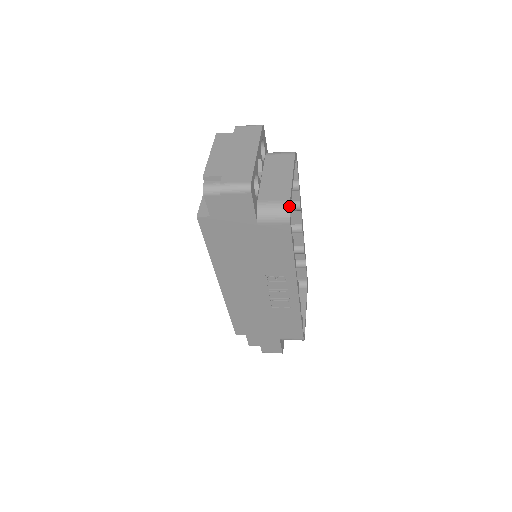
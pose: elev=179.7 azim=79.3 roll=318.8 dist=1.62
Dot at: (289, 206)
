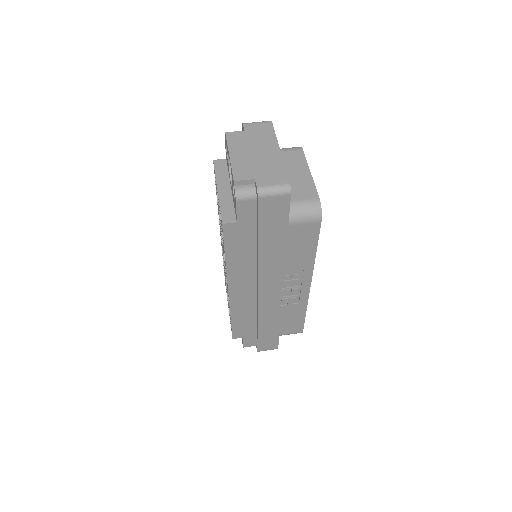
Dot at: (320, 204)
